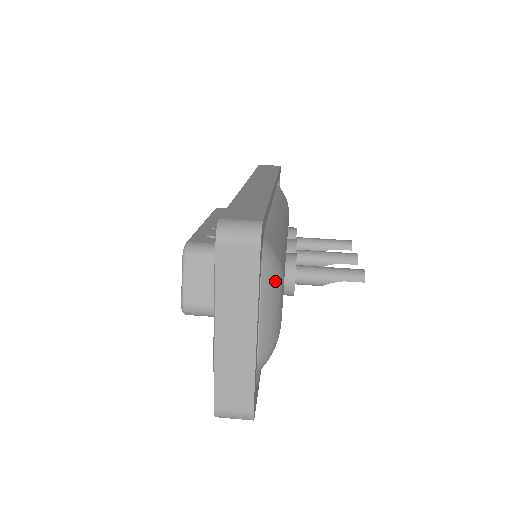
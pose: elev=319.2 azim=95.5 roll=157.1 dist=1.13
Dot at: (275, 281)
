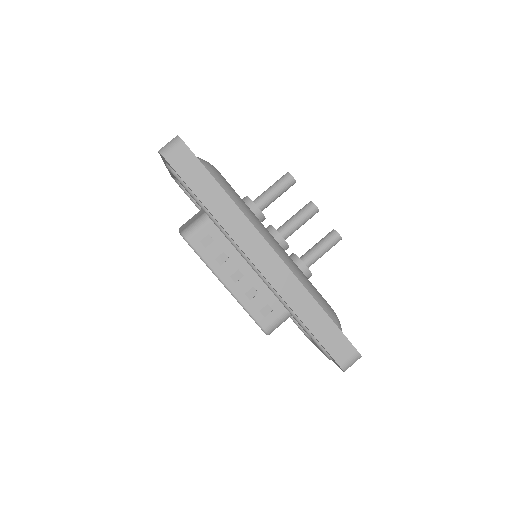
Dot at: occluded
